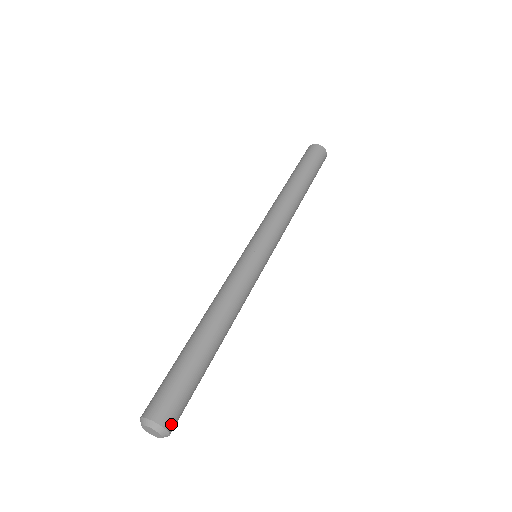
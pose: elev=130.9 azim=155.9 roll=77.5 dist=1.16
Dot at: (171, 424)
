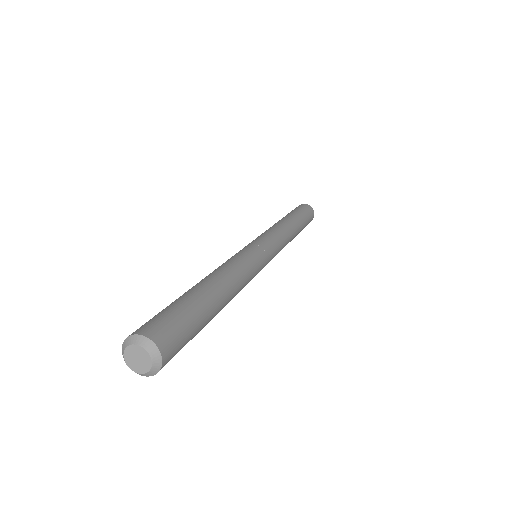
Dot at: (165, 346)
